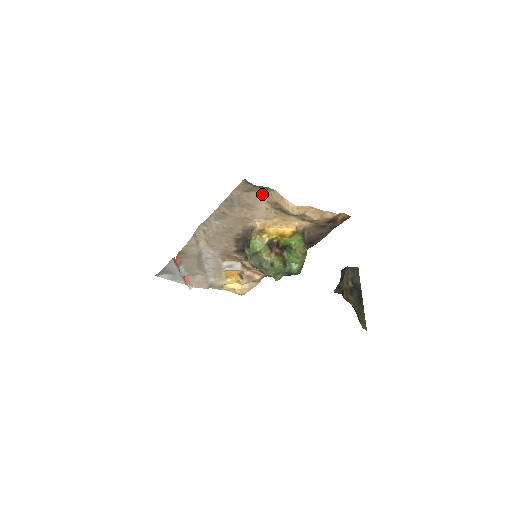
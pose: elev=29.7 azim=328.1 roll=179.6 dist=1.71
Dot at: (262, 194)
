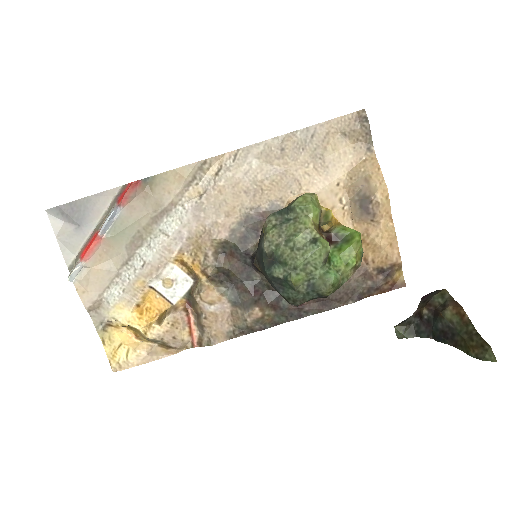
Dot at: (354, 154)
